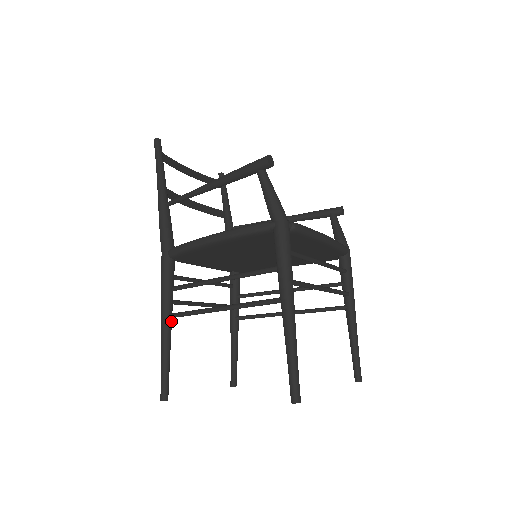
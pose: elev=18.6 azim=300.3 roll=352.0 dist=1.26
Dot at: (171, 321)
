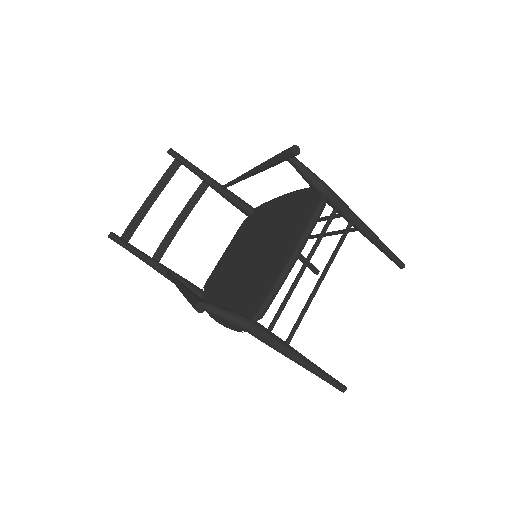
Dot at: occluded
